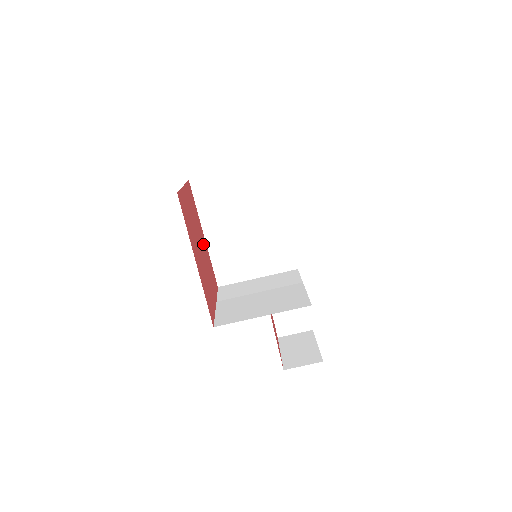
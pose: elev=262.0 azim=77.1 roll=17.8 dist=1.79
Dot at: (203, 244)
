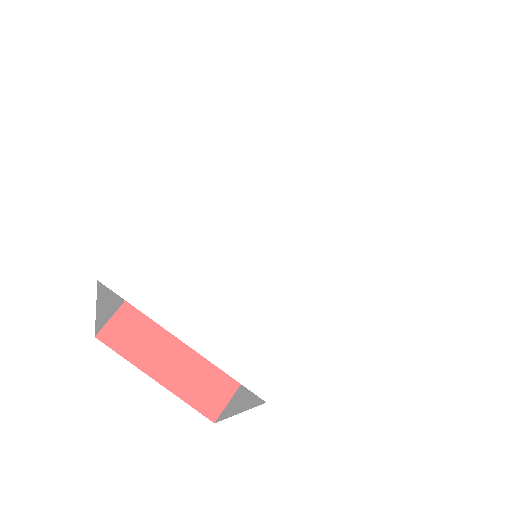
Dot at: occluded
